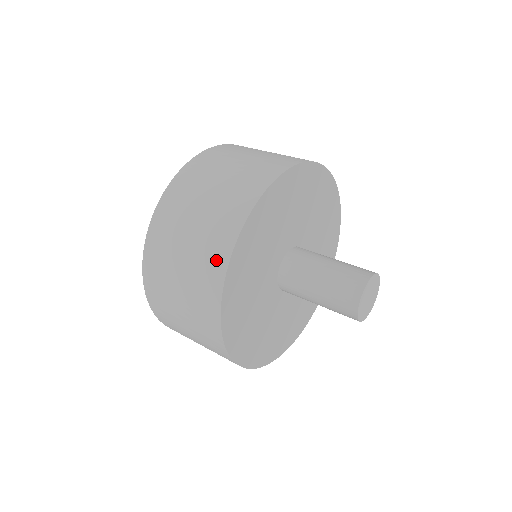
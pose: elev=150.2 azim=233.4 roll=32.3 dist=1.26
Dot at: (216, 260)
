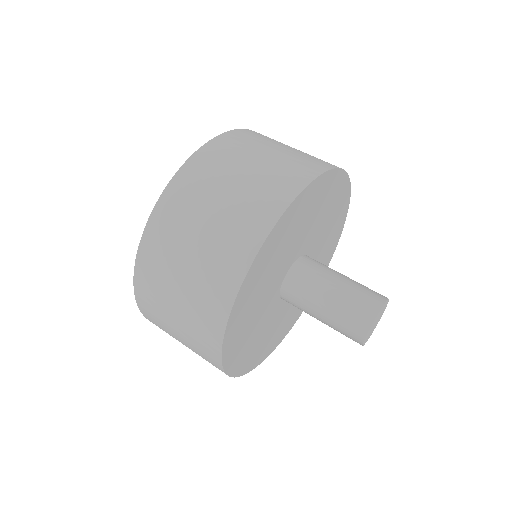
Dot at: (209, 334)
